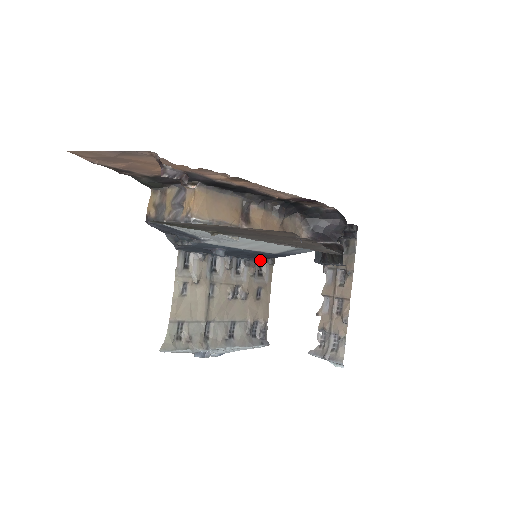
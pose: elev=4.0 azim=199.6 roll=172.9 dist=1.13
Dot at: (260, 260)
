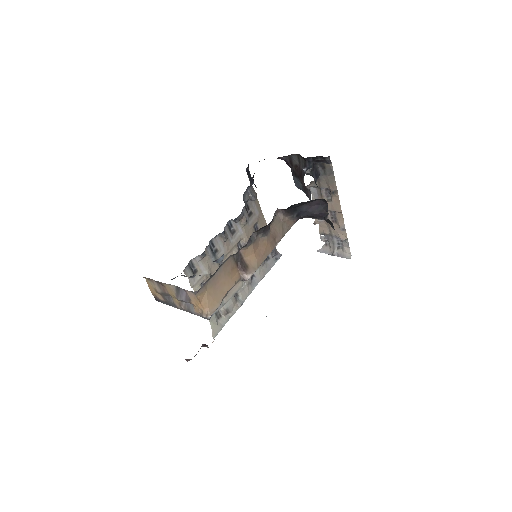
Dot at: (245, 204)
